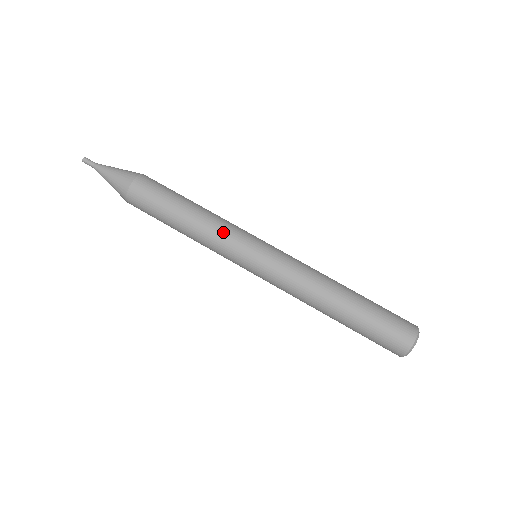
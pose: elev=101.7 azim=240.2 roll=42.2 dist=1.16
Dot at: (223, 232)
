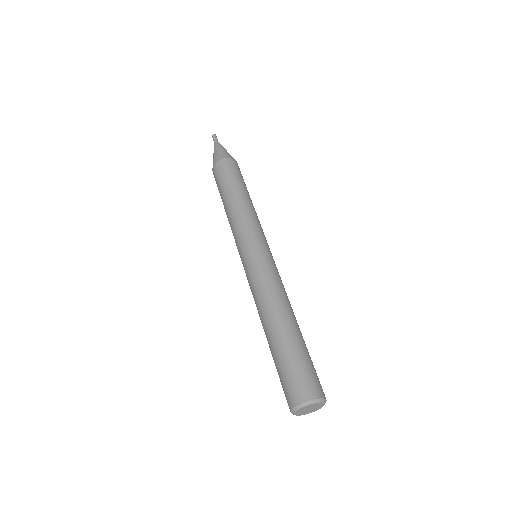
Dot at: (249, 220)
